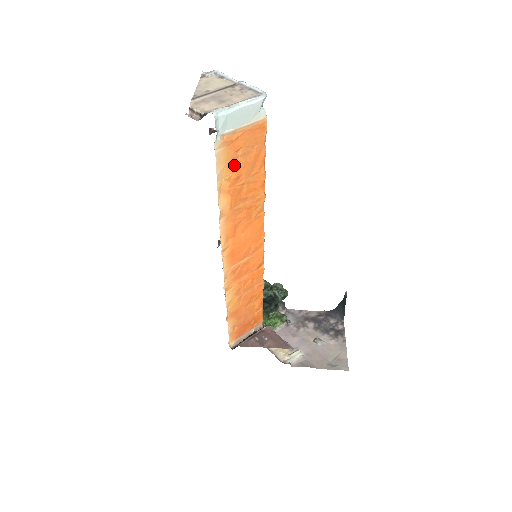
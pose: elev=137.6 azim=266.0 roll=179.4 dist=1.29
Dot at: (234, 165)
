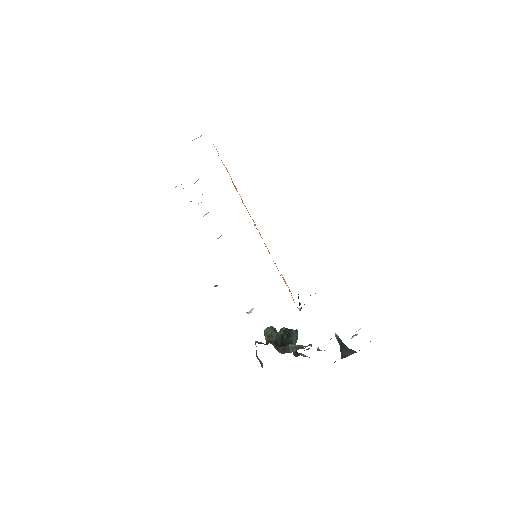
Dot at: occluded
